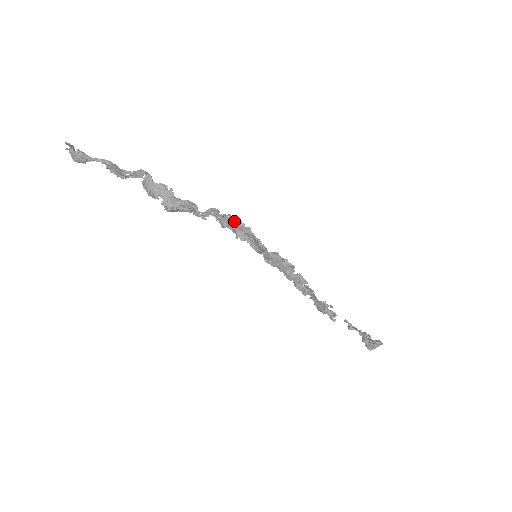
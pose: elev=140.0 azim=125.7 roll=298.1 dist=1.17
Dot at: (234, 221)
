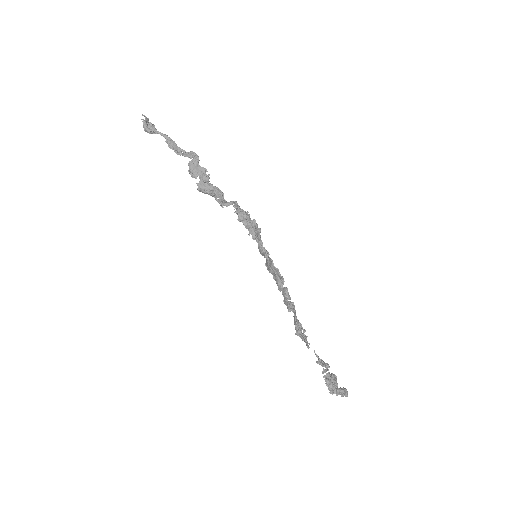
Dot at: (249, 219)
